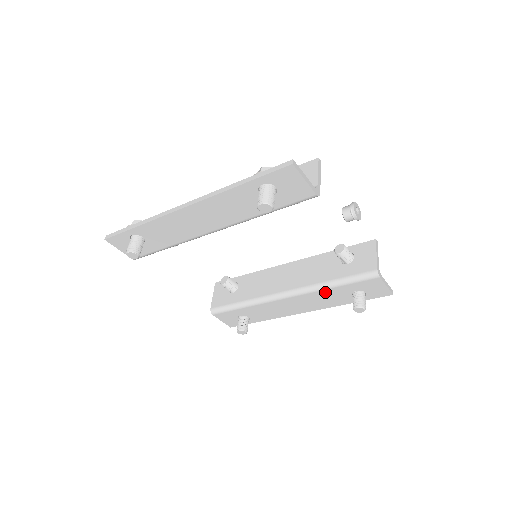
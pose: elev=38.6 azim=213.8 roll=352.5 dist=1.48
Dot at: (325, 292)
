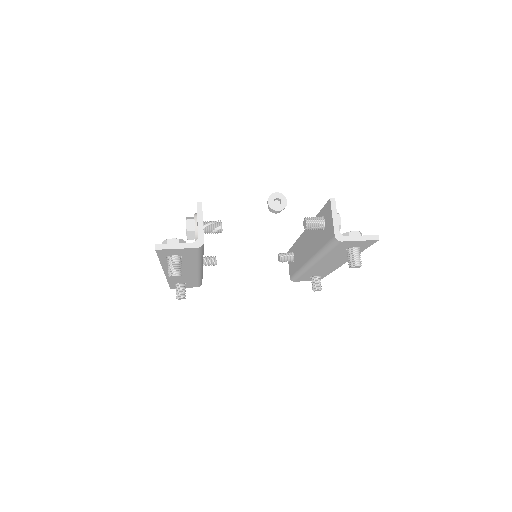
Dot at: (328, 256)
